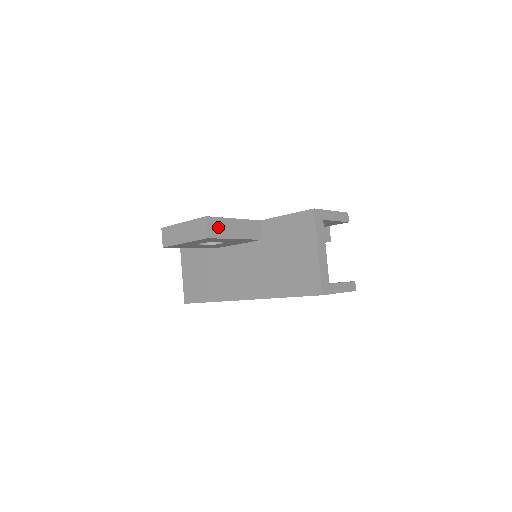
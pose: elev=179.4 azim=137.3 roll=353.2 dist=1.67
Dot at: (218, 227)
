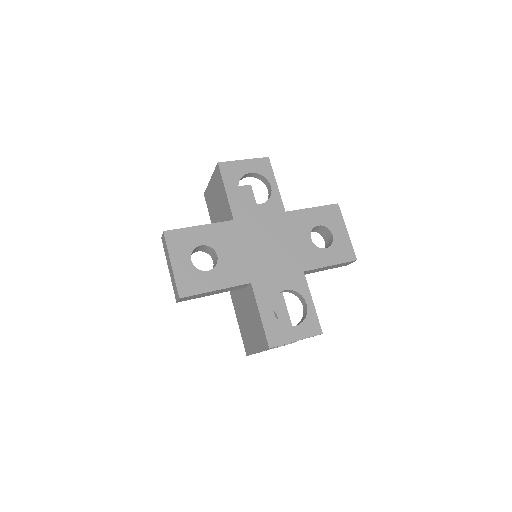
Dot at: (192, 297)
